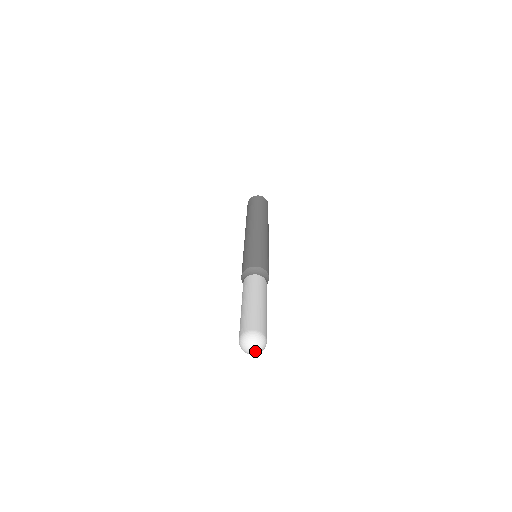
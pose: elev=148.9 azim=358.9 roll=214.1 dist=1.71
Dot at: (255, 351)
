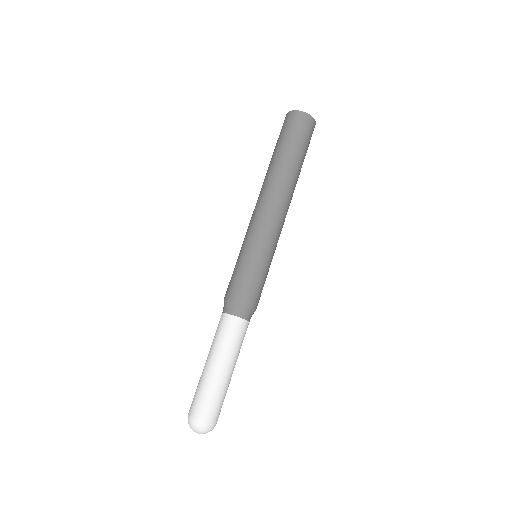
Dot at: occluded
